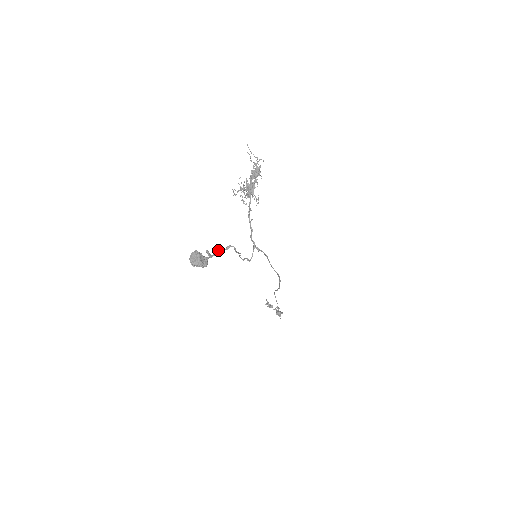
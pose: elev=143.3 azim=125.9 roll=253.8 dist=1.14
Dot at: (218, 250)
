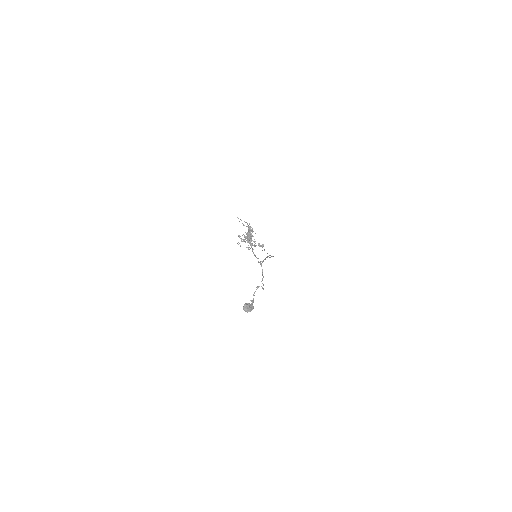
Dot at: occluded
